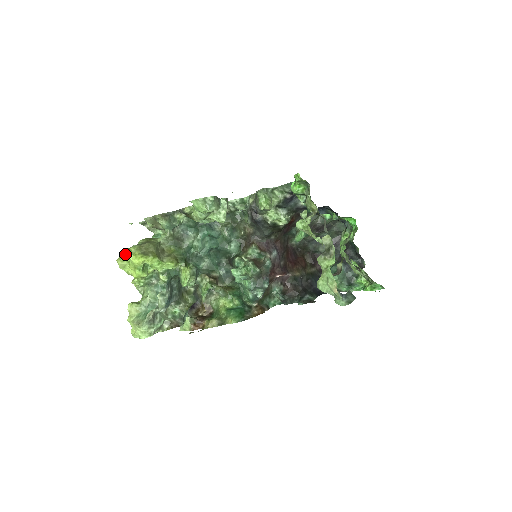
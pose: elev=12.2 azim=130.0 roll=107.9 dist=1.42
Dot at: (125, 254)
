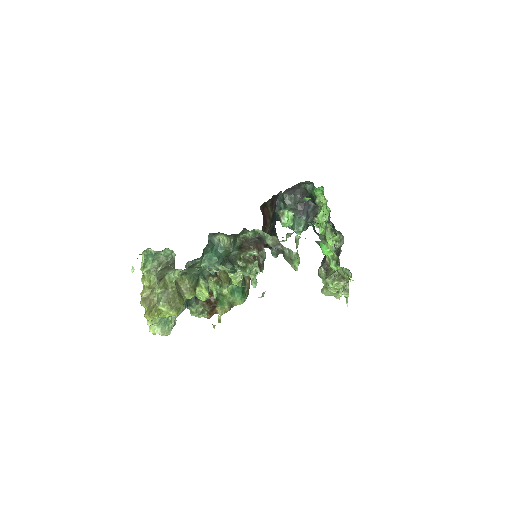
Dot at: occluded
